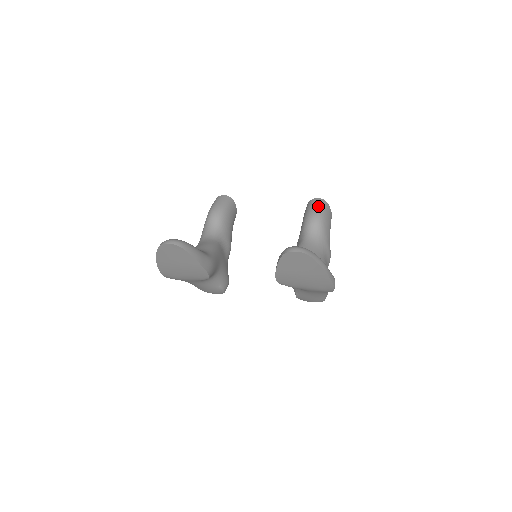
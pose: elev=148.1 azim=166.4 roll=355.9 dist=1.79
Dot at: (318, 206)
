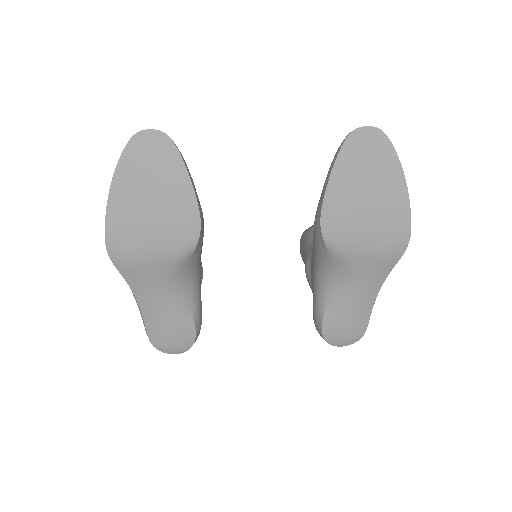
Dot at: occluded
